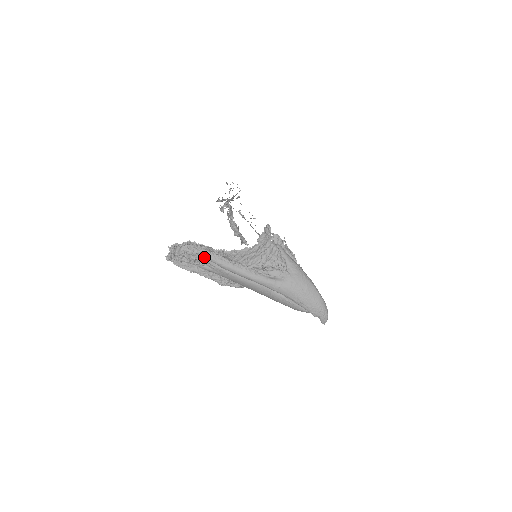
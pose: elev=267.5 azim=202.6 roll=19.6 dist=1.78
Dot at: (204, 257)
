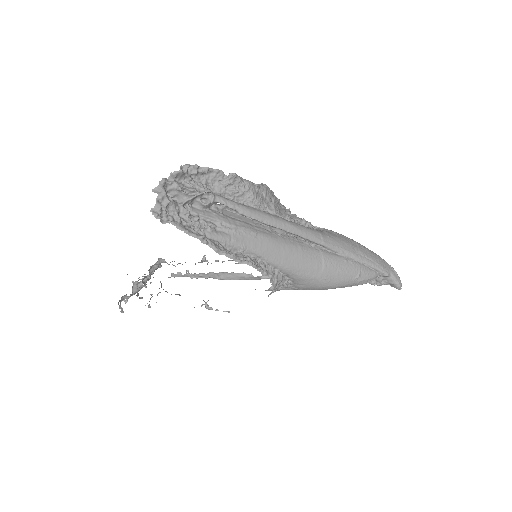
Dot at: (211, 213)
